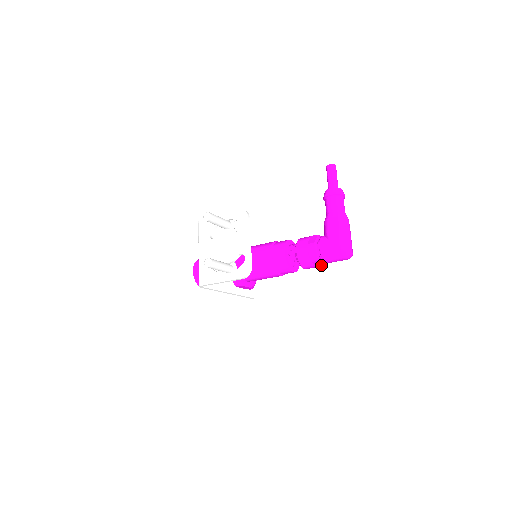
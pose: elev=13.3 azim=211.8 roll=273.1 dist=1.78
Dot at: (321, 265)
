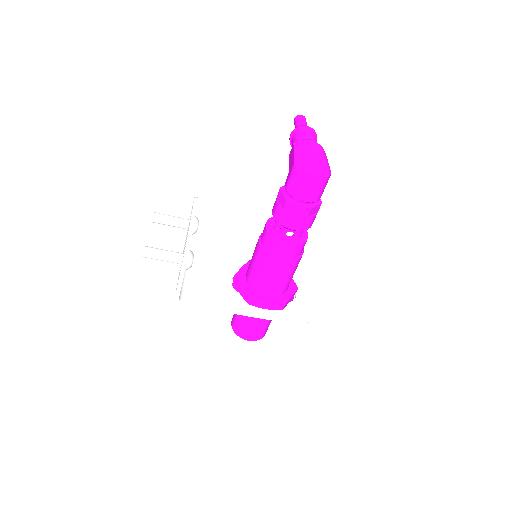
Dot at: (303, 210)
